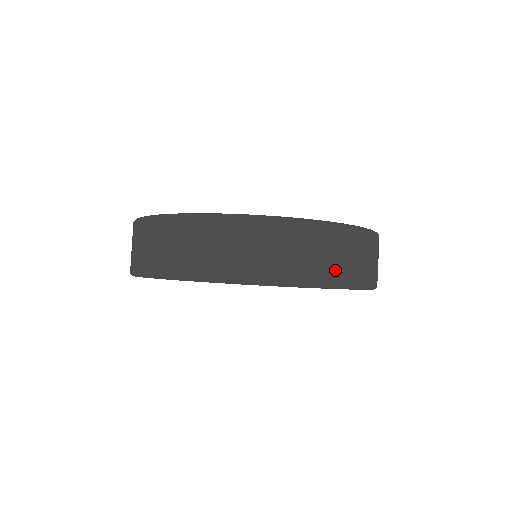
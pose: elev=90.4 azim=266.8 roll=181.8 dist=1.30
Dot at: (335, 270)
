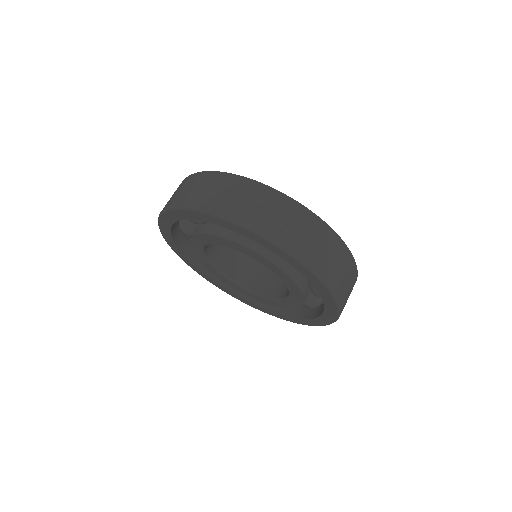
Dot at: (313, 255)
